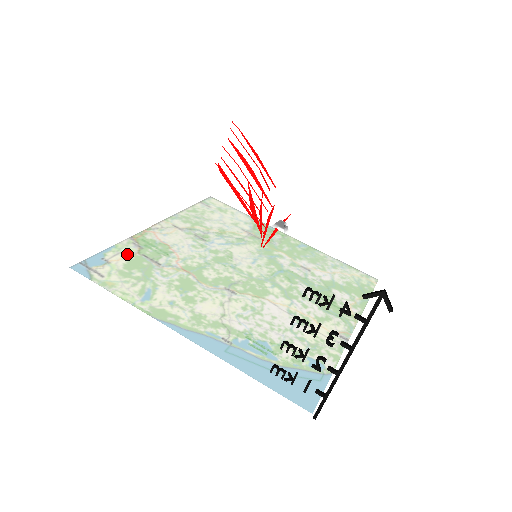
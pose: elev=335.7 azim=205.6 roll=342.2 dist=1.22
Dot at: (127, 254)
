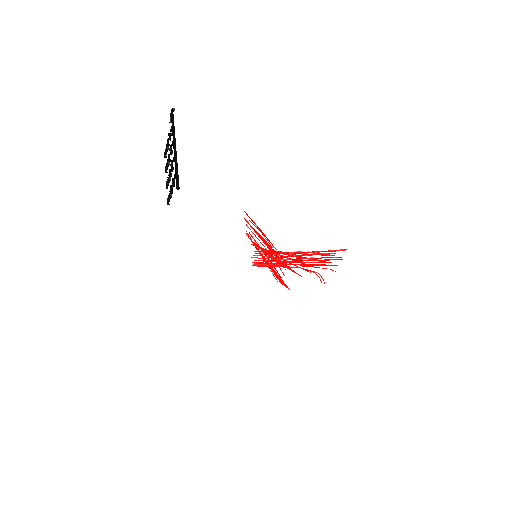
Dot at: occluded
